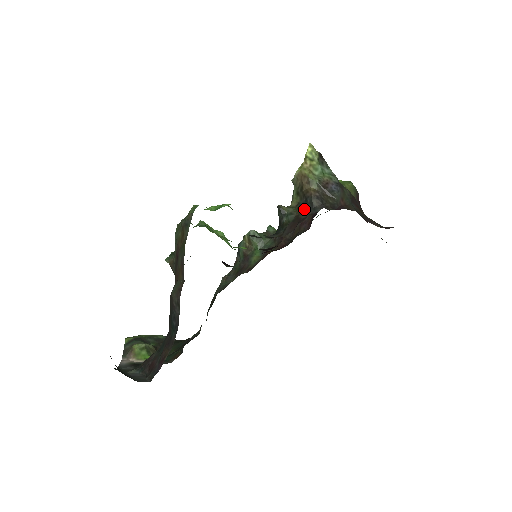
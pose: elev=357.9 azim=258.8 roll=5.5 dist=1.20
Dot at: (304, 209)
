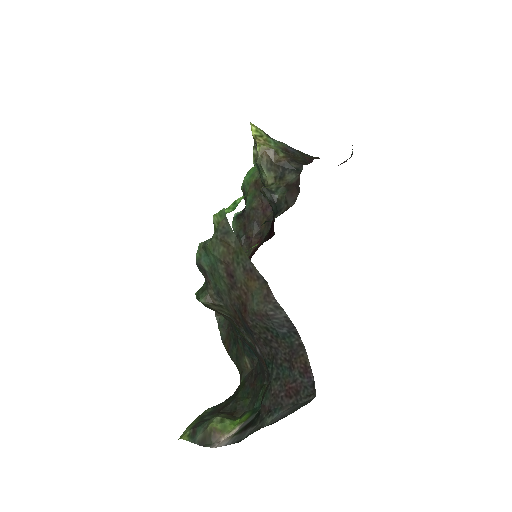
Dot at: (288, 176)
